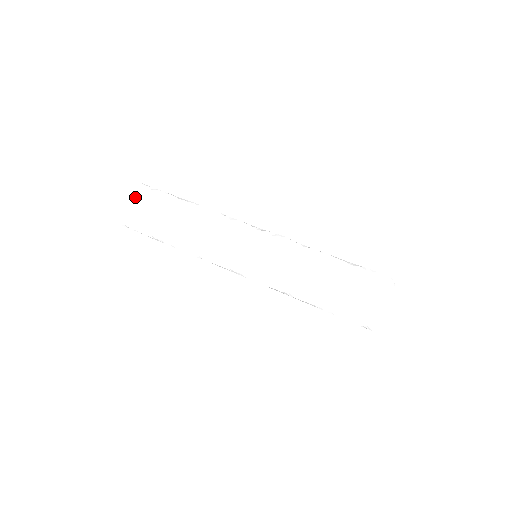
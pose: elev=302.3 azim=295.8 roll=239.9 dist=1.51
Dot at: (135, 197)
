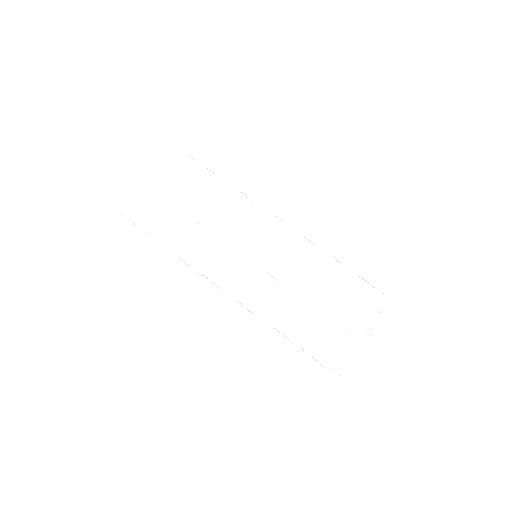
Dot at: (134, 197)
